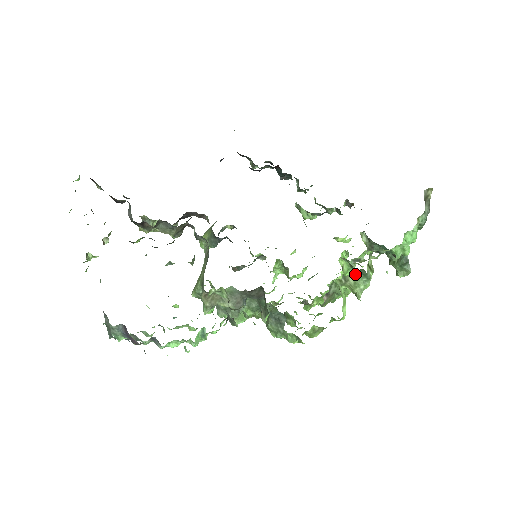
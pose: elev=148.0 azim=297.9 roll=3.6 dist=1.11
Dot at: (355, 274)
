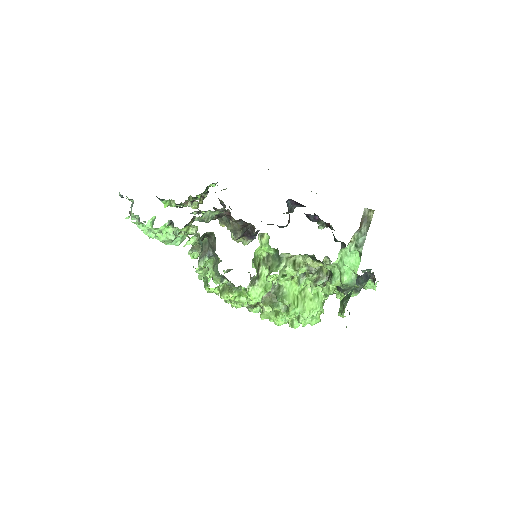
Dot at: (275, 256)
